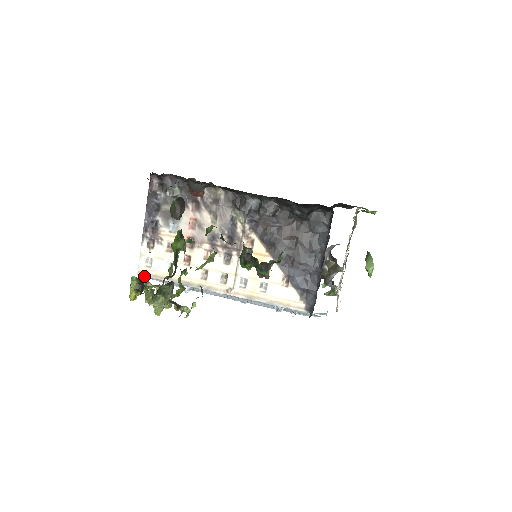
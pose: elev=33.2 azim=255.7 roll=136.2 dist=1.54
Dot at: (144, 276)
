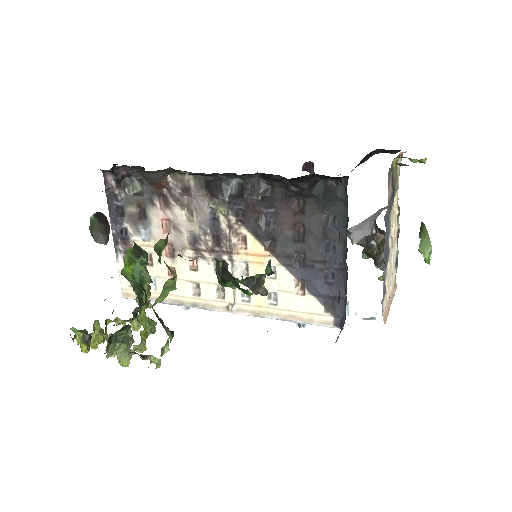
Dot at: (130, 298)
